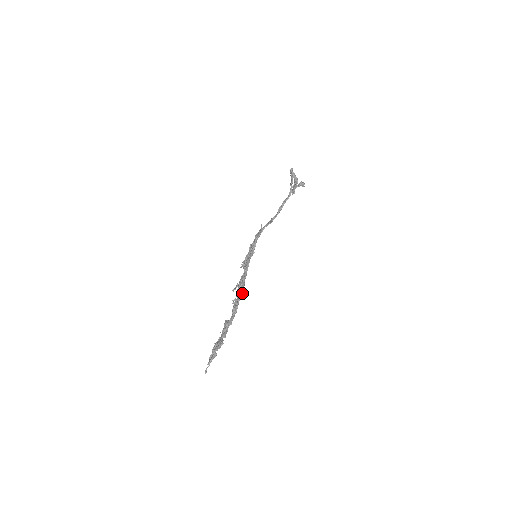
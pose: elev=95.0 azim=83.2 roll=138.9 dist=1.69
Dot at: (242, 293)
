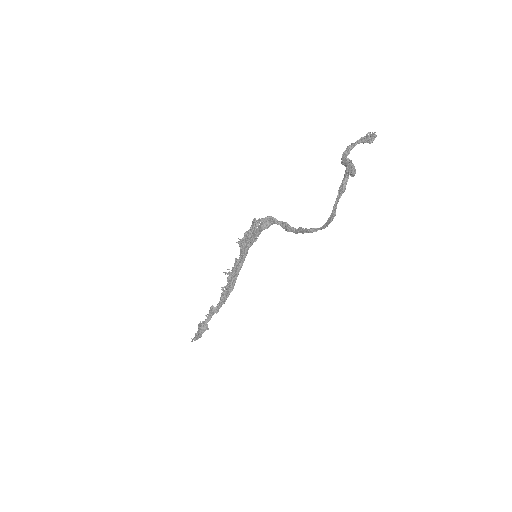
Dot at: occluded
